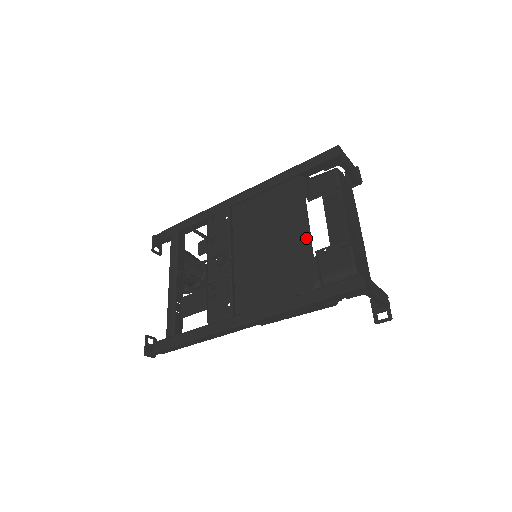
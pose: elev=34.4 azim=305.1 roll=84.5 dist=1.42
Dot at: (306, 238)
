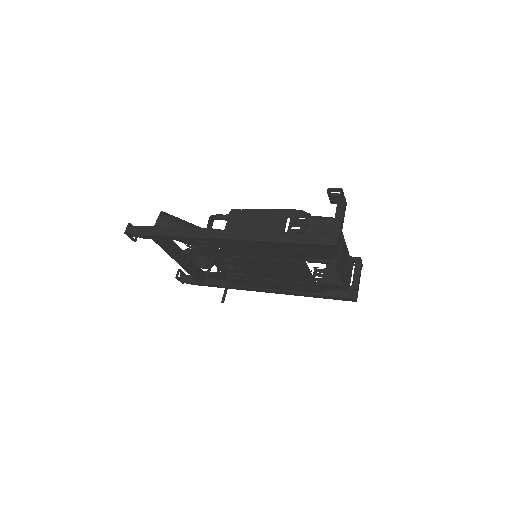
Dot at: (309, 277)
